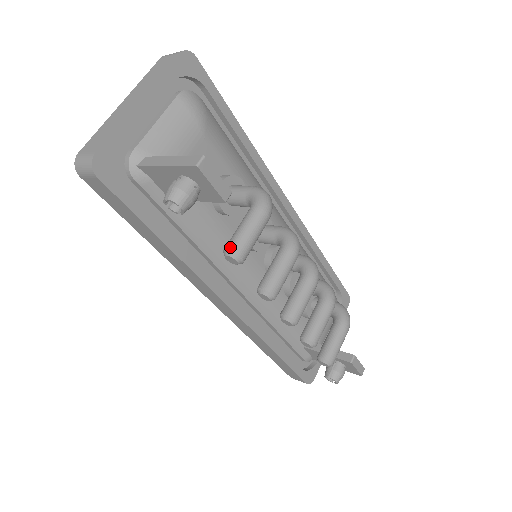
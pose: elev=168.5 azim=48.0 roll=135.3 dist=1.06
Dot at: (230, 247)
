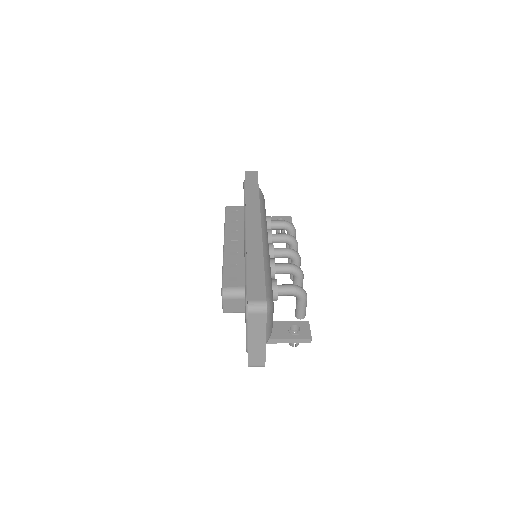
Dot at: (302, 318)
